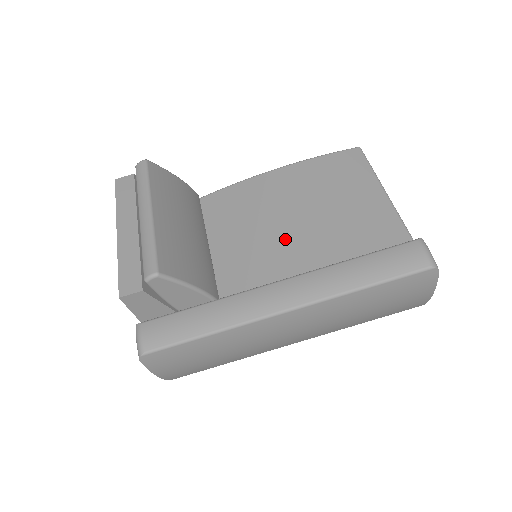
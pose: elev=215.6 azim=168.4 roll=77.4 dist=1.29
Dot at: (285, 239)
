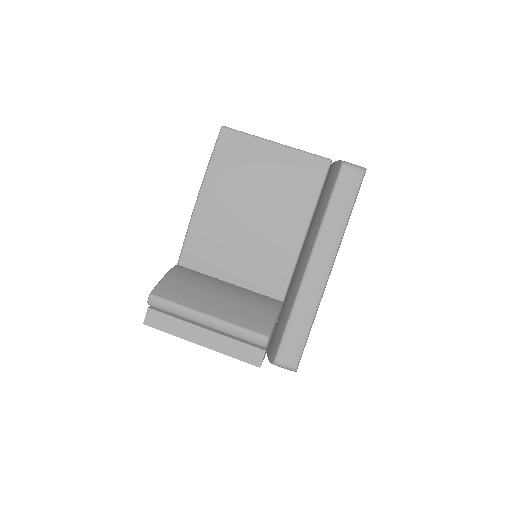
Dot at: (267, 233)
